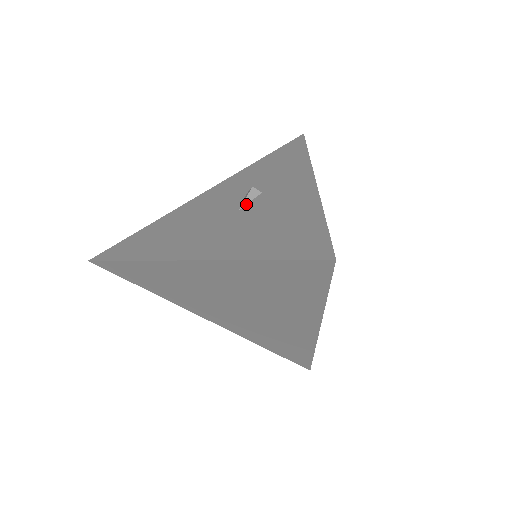
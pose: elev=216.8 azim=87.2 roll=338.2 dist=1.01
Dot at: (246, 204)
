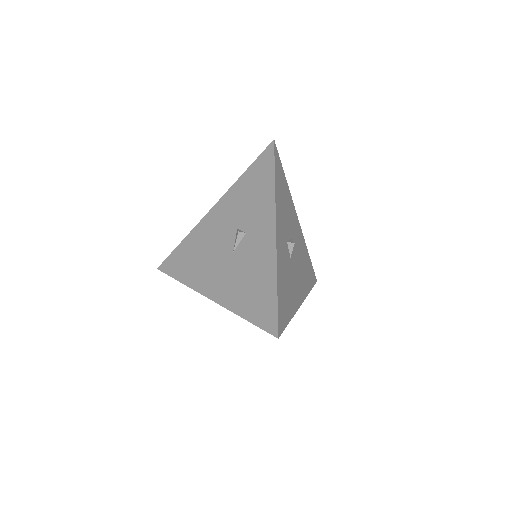
Dot at: (237, 245)
